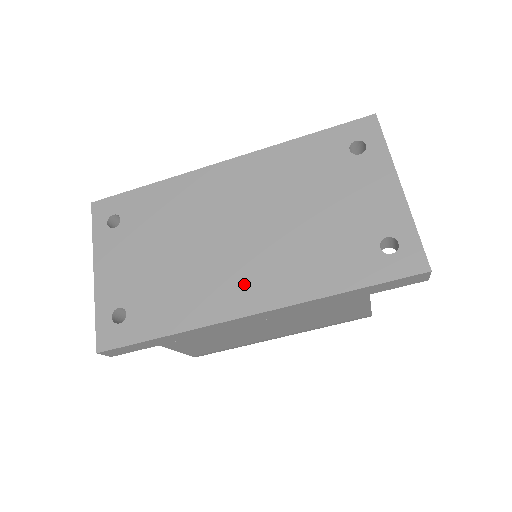
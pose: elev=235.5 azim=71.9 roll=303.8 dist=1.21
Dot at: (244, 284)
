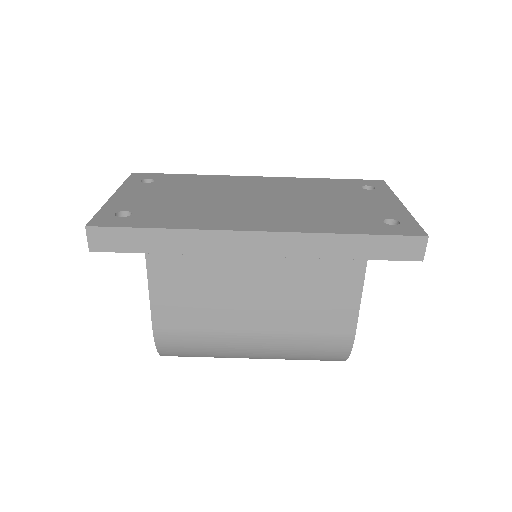
Dot at: (255, 218)
